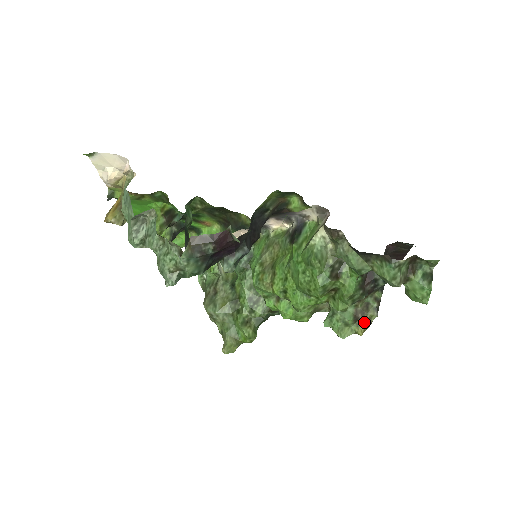
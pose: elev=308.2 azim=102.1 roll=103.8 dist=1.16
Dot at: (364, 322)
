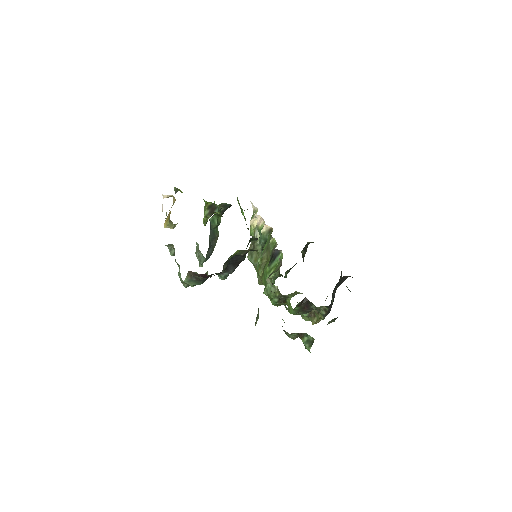
Dot at: (315, 319)
